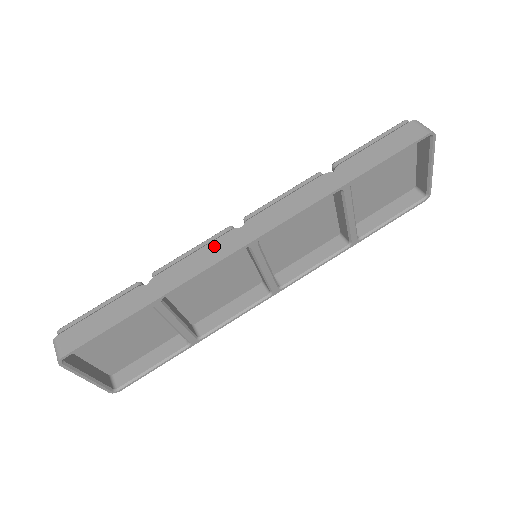
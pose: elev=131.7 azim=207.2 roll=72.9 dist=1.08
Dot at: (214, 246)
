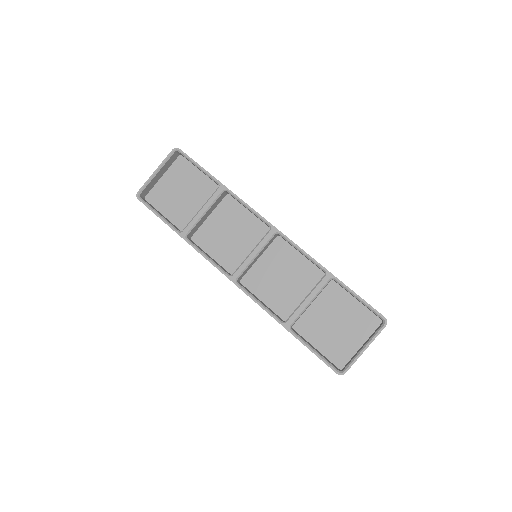
Dot at: occluded
